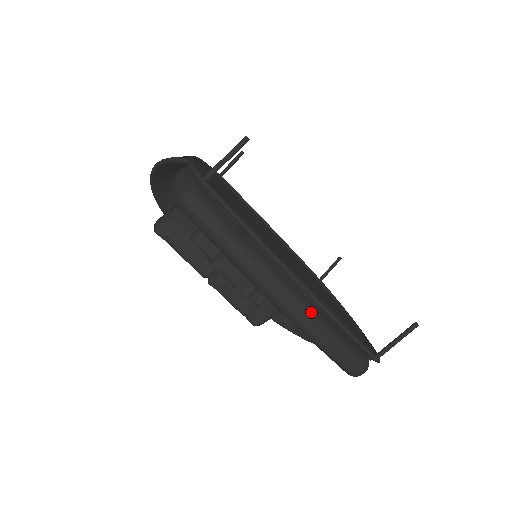
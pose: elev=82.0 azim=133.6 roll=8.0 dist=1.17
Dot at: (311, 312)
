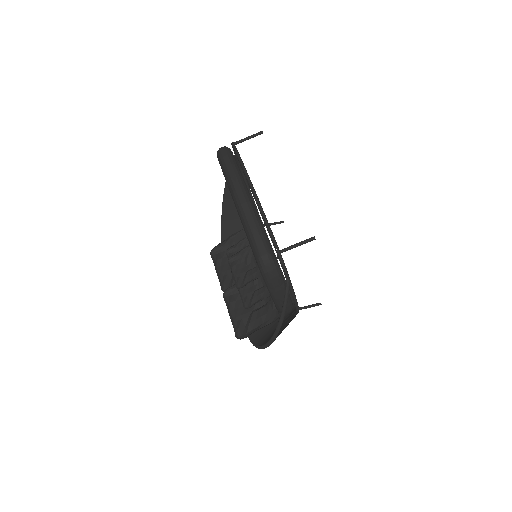
Dot at: (250, 203)
